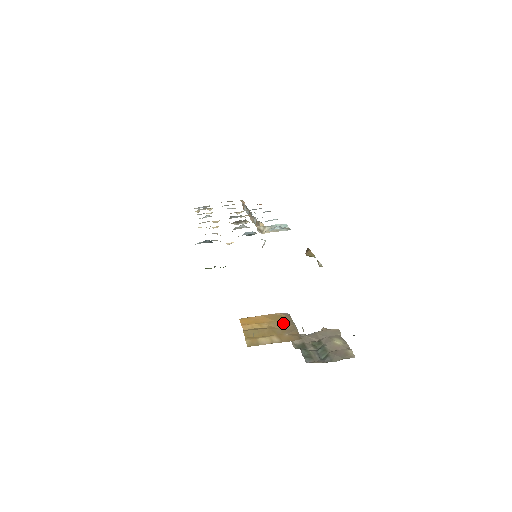
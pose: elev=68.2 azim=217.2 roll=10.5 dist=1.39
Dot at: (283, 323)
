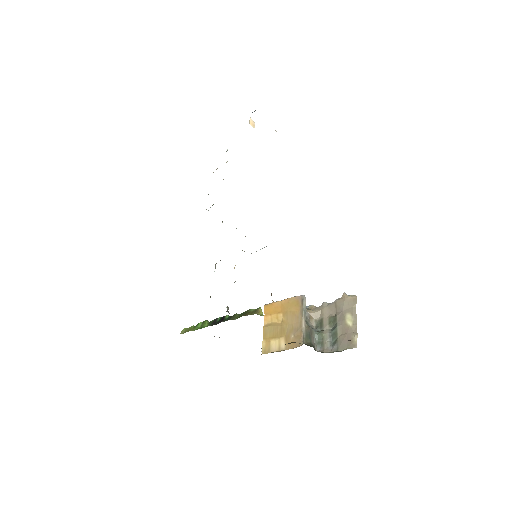
Dot at: (294, 316)
